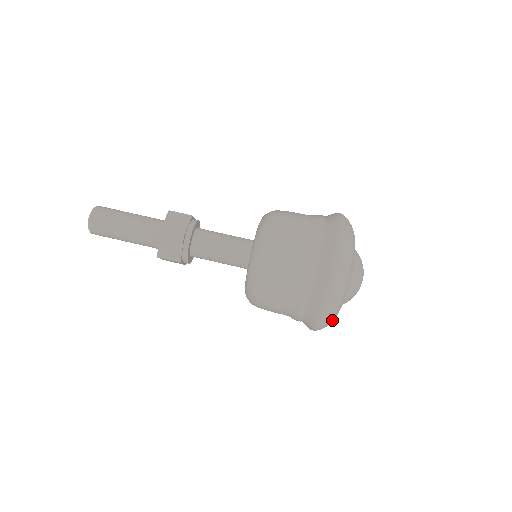
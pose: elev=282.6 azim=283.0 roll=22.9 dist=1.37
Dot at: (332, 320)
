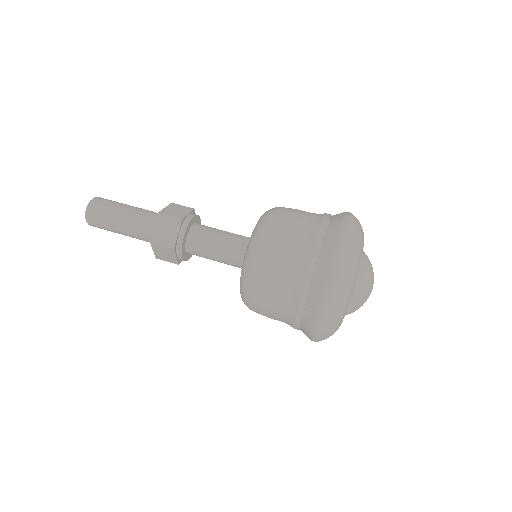
Dot at: (338, 314)
